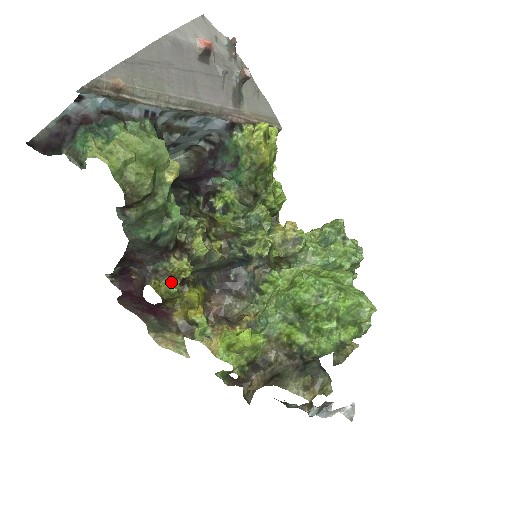
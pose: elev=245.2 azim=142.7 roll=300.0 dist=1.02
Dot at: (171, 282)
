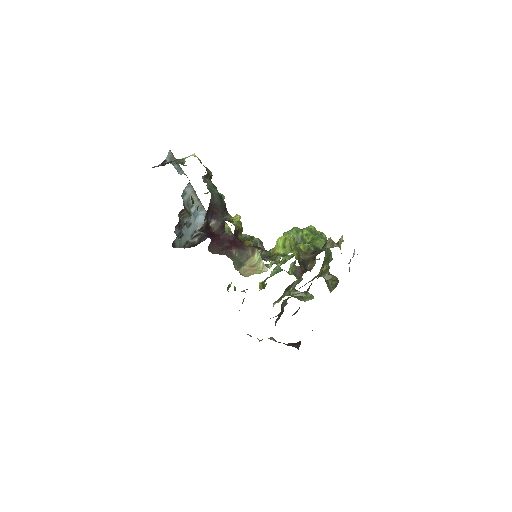
Dot at: (236, 222)
